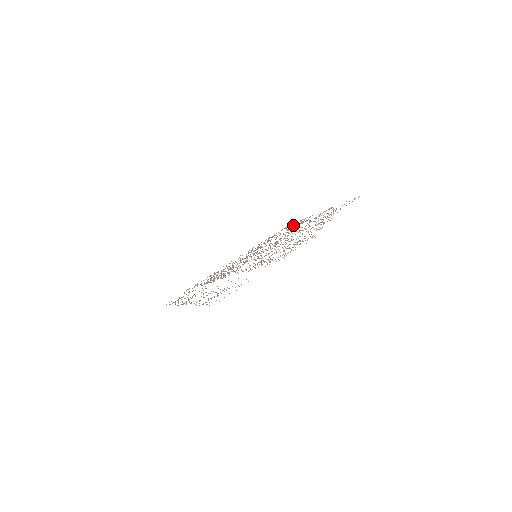
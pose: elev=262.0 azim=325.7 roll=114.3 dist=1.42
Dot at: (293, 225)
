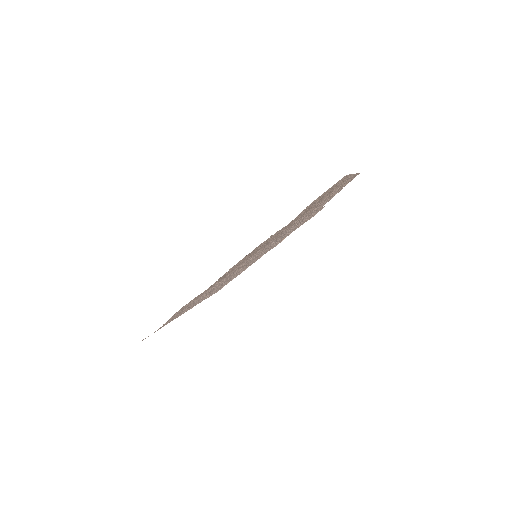
Dot at: occluded
